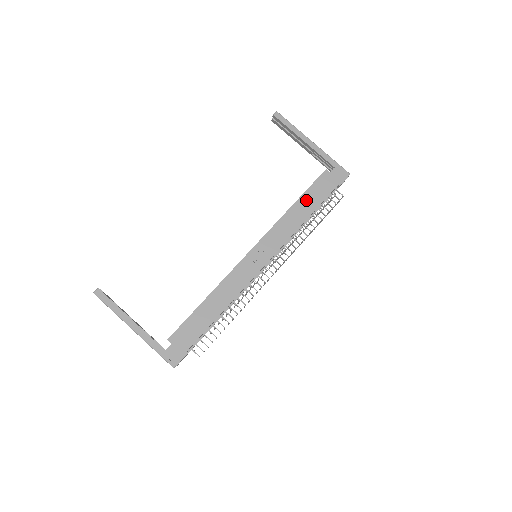
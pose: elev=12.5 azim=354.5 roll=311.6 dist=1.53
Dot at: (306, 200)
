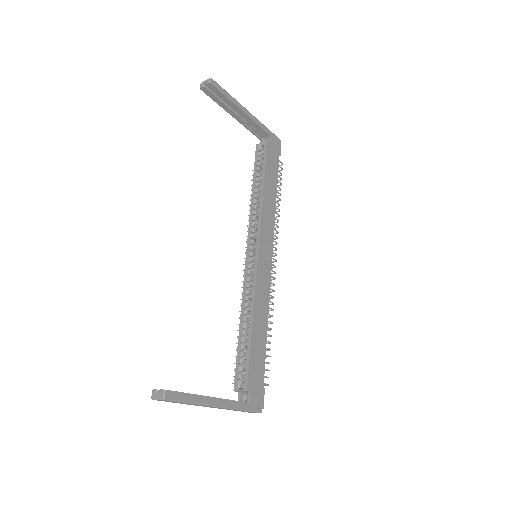
Dot at: (269, 179)
